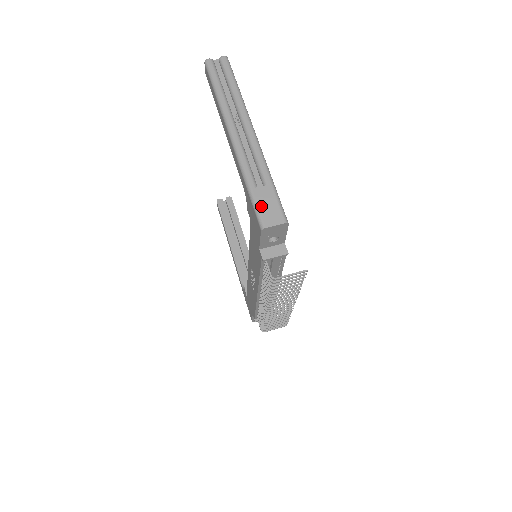
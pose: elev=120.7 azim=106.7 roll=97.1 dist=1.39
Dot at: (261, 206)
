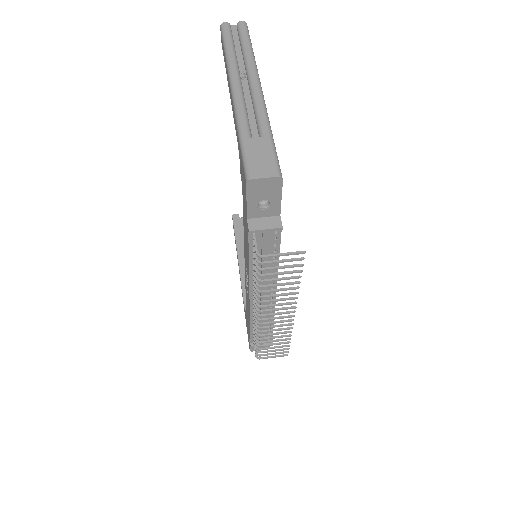
Dot at: (251, 156)
